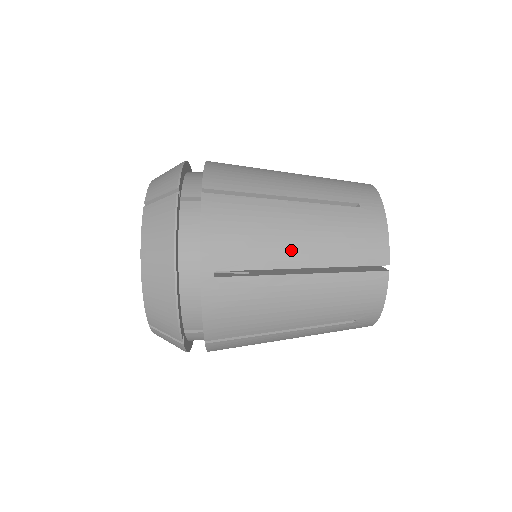
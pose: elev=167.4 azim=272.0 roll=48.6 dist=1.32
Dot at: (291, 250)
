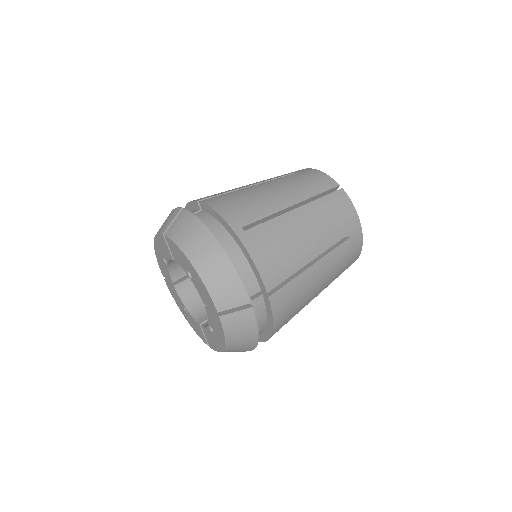
Dot at: (316, 292)
